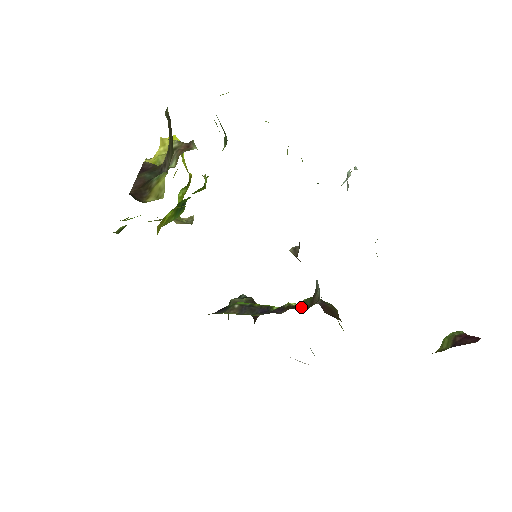
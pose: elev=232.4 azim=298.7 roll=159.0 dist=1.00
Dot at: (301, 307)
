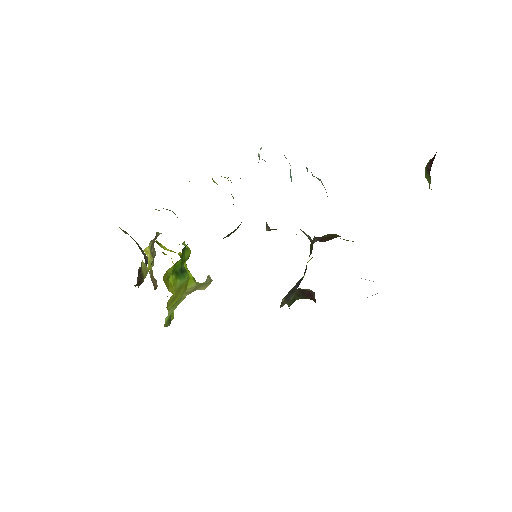
Dot at: occluded
